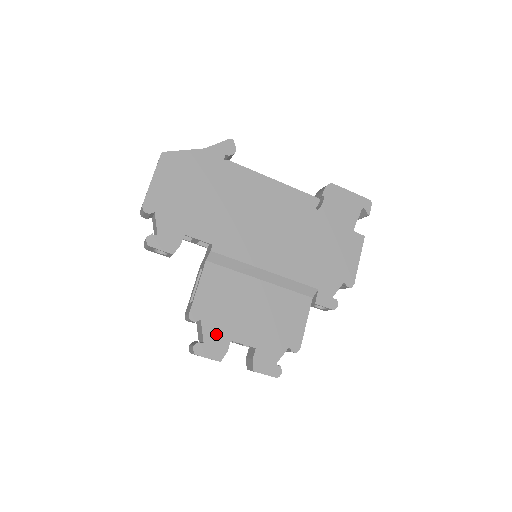
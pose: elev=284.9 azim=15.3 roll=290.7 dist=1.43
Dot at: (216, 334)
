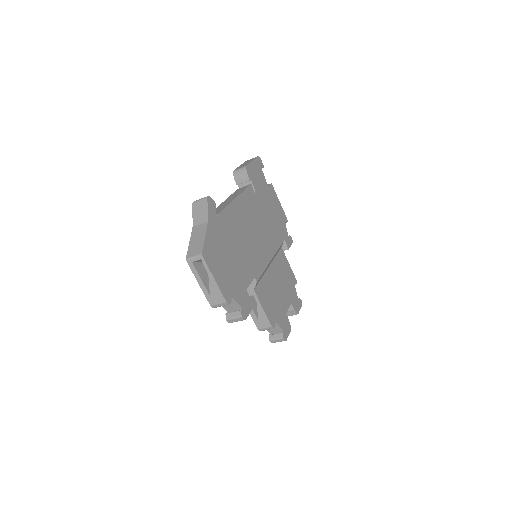
Dot at: (282, 320)
